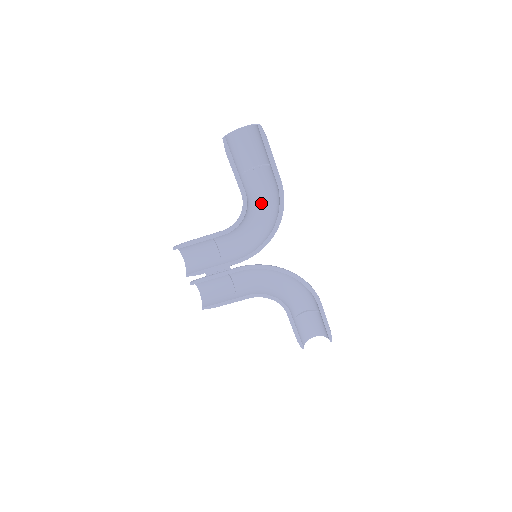
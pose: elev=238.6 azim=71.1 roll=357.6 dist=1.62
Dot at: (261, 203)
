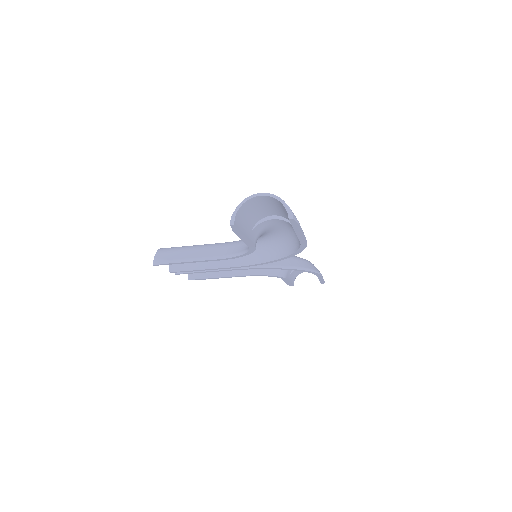
Dot at: (271, 231)
